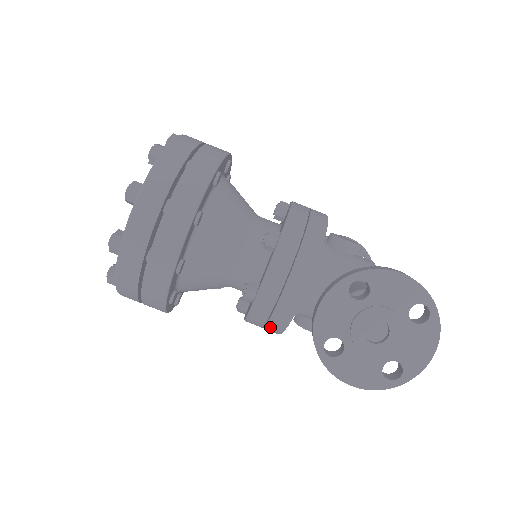
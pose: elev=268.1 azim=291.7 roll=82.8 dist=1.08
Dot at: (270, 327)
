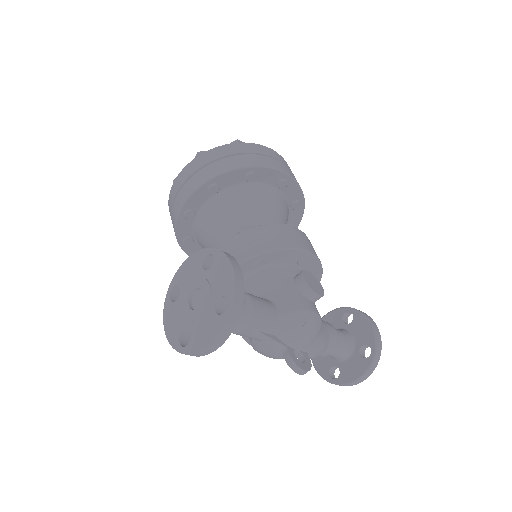
Dot at: occluded
